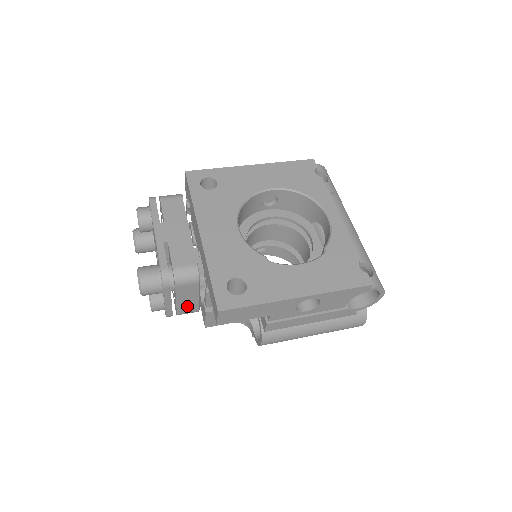
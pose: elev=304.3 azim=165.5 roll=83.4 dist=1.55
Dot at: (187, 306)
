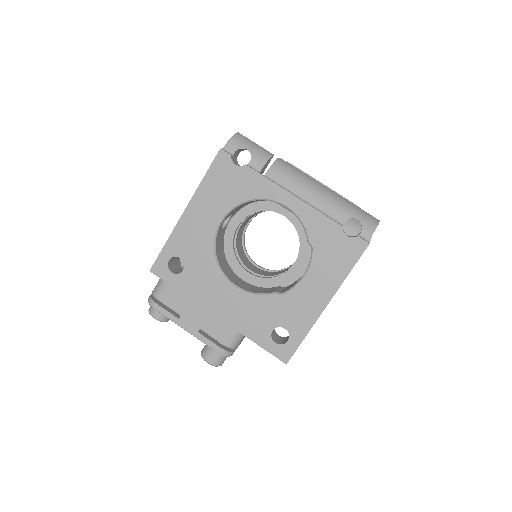
Dot at: occluded
